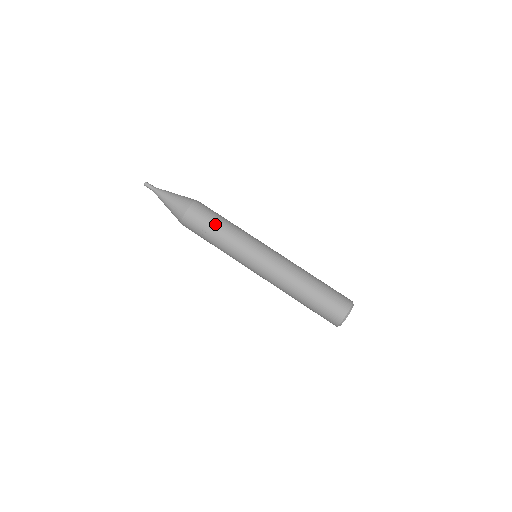
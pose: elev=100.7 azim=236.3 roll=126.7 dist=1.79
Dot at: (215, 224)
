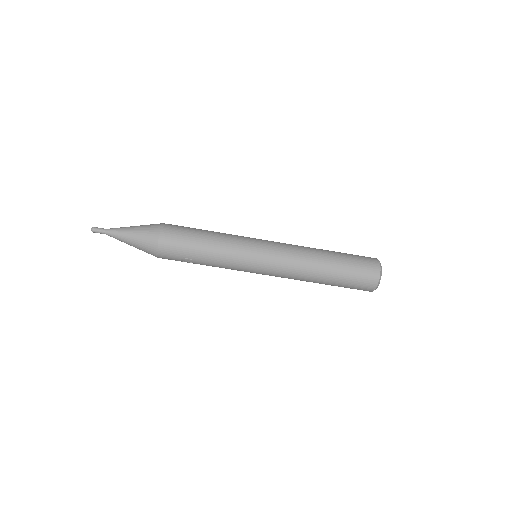
Dot at: (197, 247)
